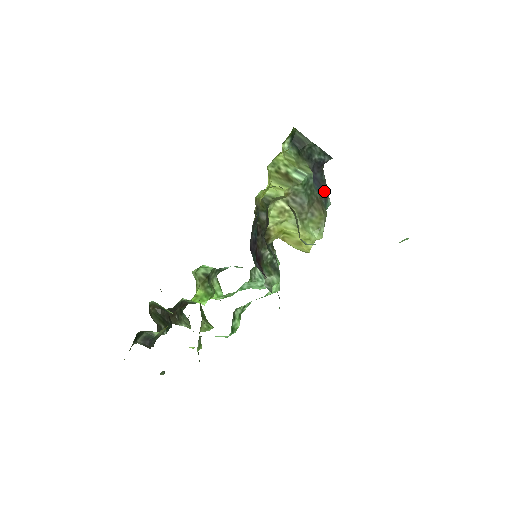
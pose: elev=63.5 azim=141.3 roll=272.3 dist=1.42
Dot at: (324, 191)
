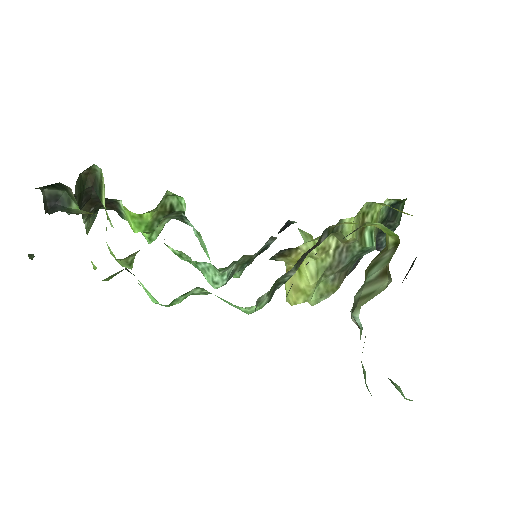
Dot at: occluded
